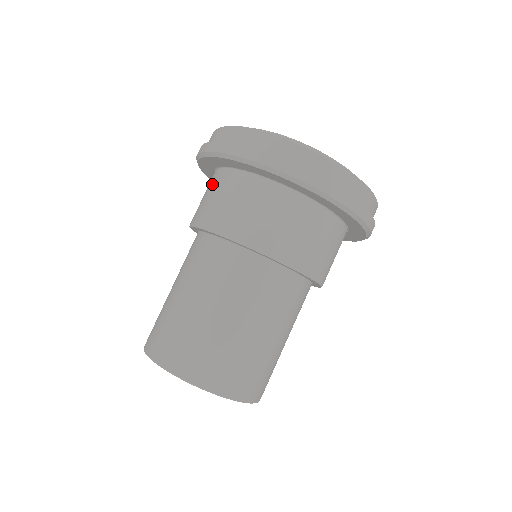
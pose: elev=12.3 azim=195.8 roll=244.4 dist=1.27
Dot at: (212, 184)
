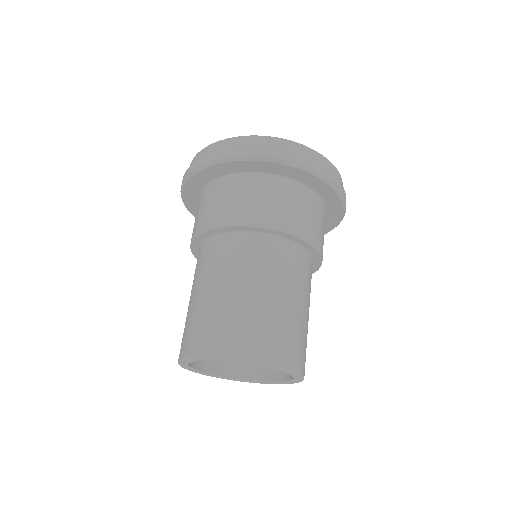
Dot at: occluded
